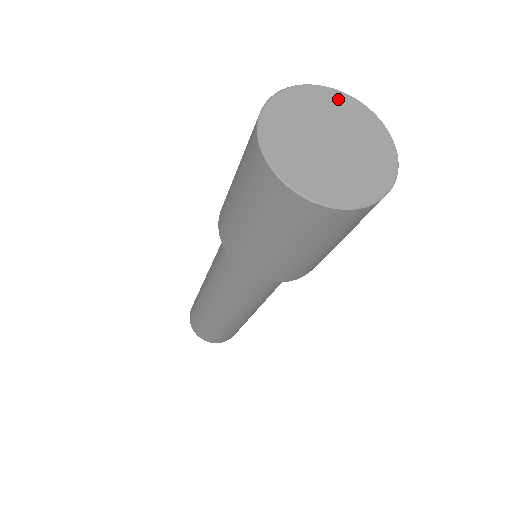
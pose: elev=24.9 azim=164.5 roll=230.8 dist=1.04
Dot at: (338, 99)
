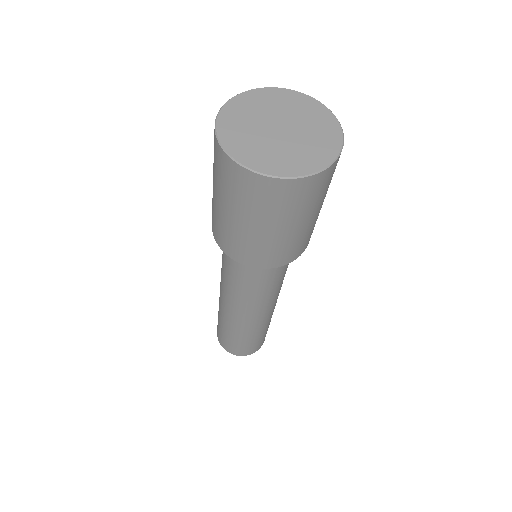
Dot at: (263, 95)
